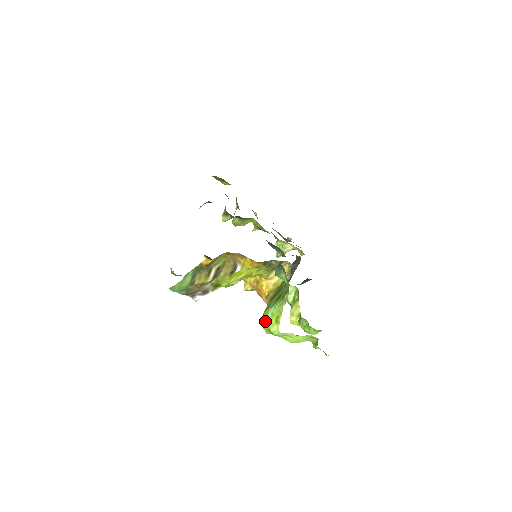
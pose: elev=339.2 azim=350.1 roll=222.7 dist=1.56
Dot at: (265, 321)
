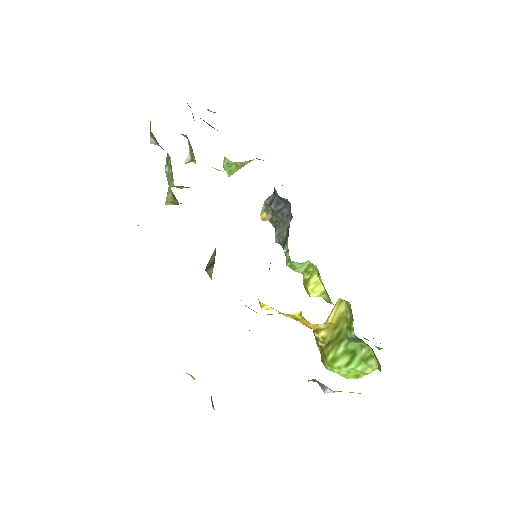
Dot at: occluded
